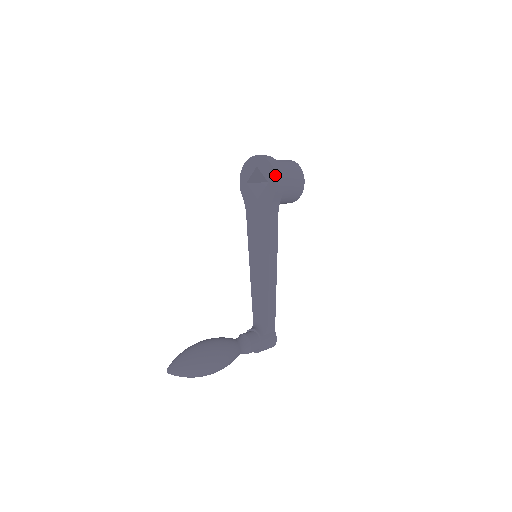
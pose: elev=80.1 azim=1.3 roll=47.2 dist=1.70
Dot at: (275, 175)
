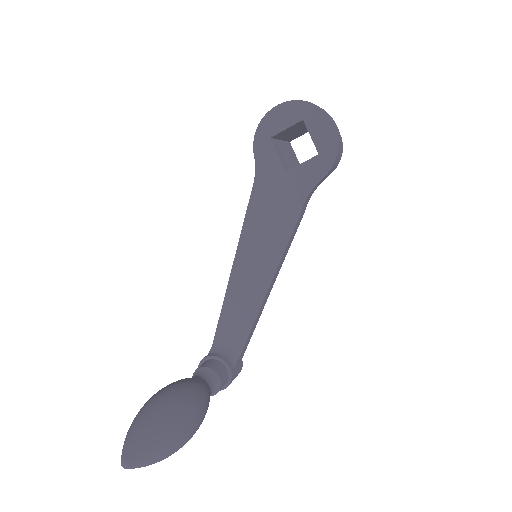
Dot at: (337, 148)
